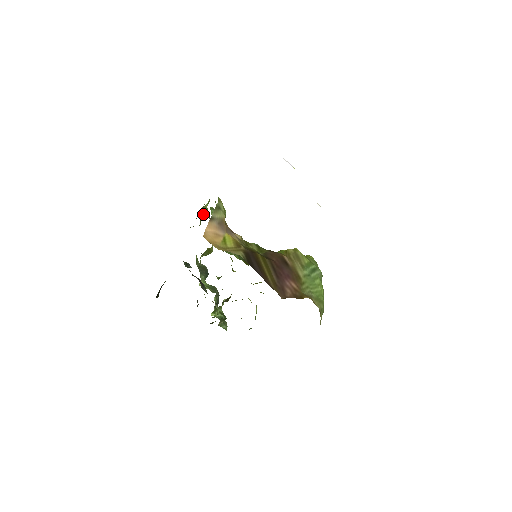
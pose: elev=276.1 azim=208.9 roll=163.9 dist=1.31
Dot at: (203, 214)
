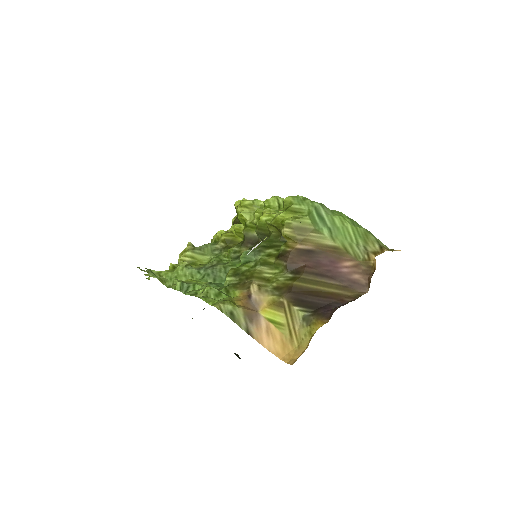
Dot at: occluded
